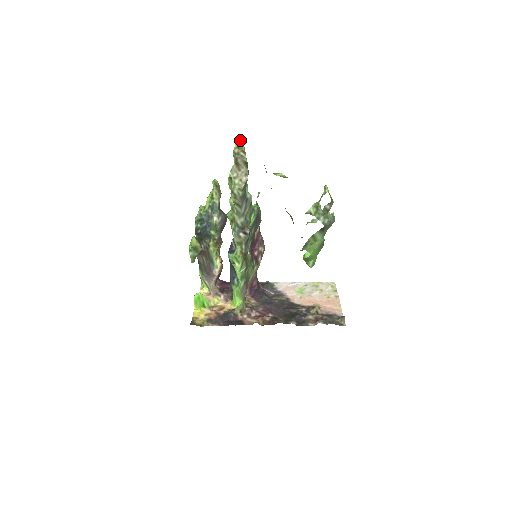
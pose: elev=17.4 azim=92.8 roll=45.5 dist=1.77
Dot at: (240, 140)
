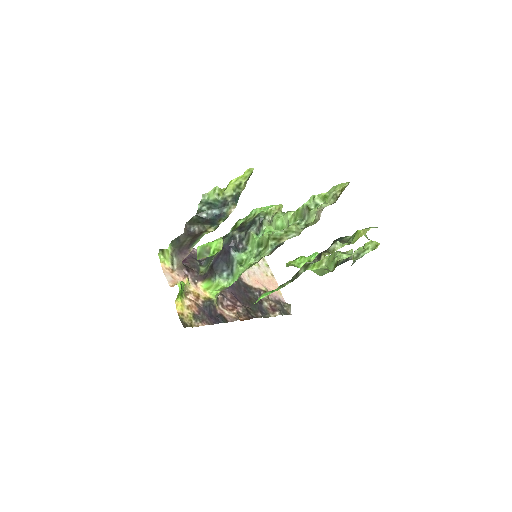
Dot at: occluded
